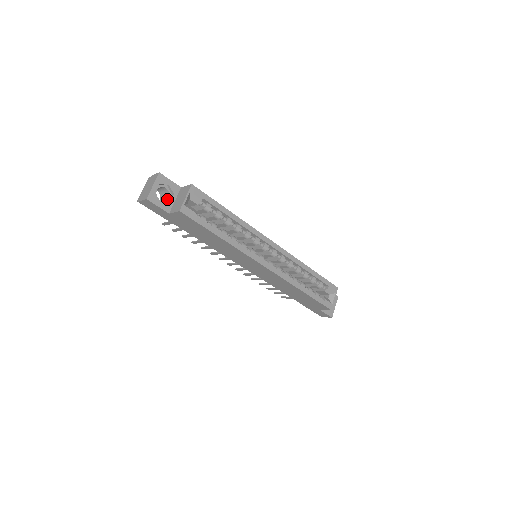
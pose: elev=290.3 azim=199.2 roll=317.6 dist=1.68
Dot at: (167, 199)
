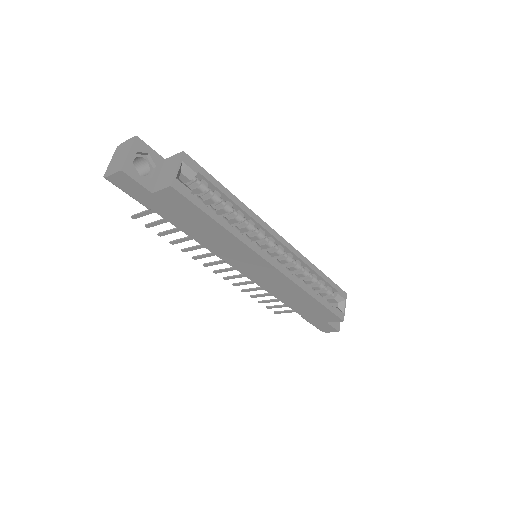
Dot at: (147, 174)
